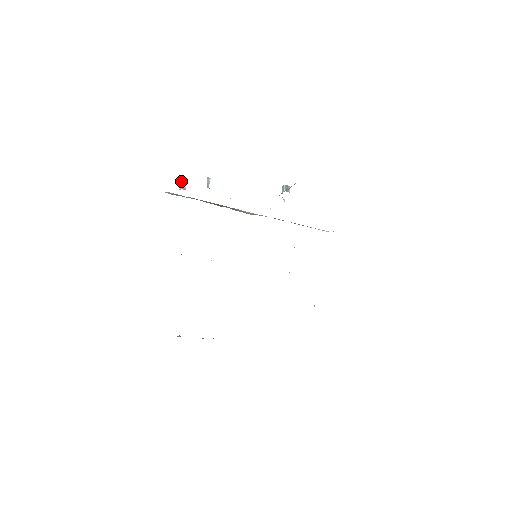
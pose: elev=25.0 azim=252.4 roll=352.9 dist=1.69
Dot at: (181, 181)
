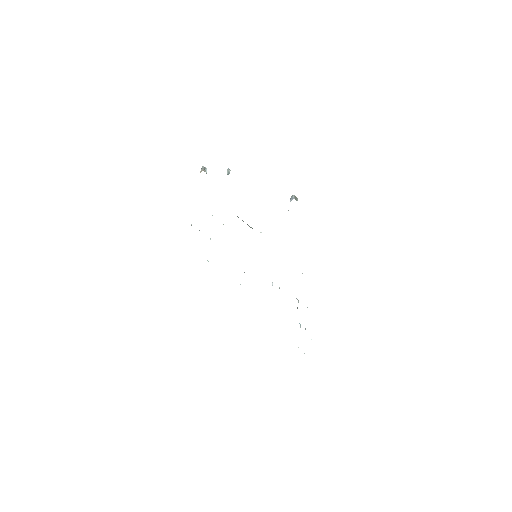
Dot at: (203, 166)
